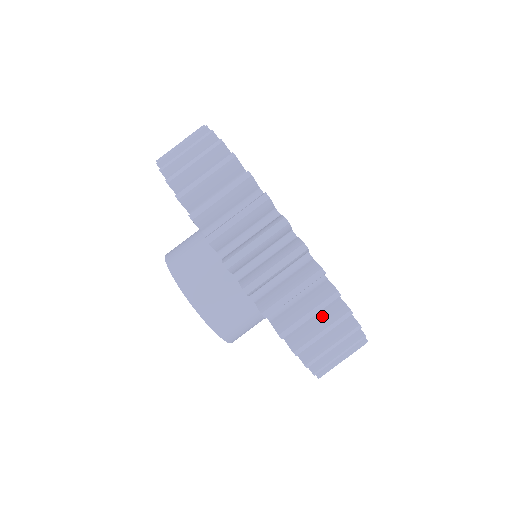
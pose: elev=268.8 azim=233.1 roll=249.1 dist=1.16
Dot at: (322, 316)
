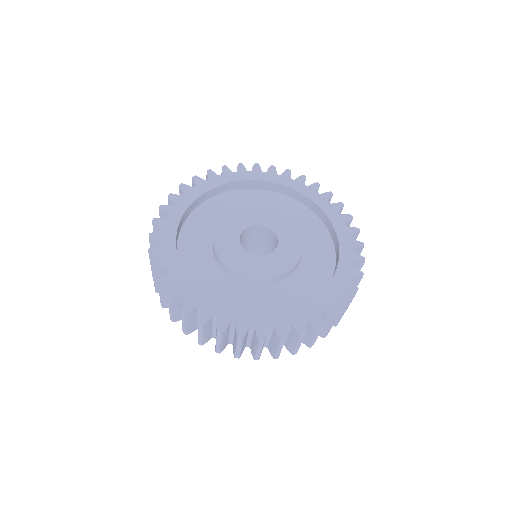
Dot at: occluded
